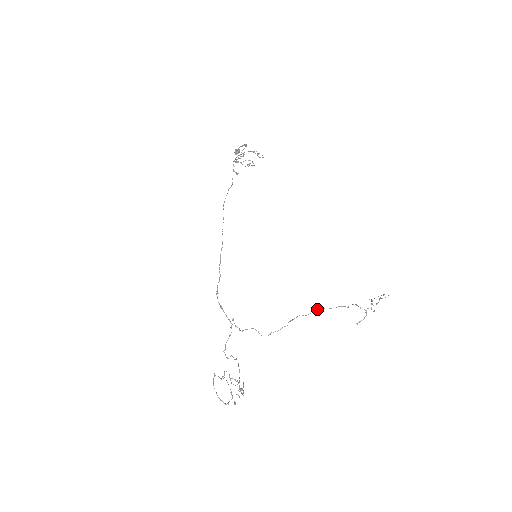
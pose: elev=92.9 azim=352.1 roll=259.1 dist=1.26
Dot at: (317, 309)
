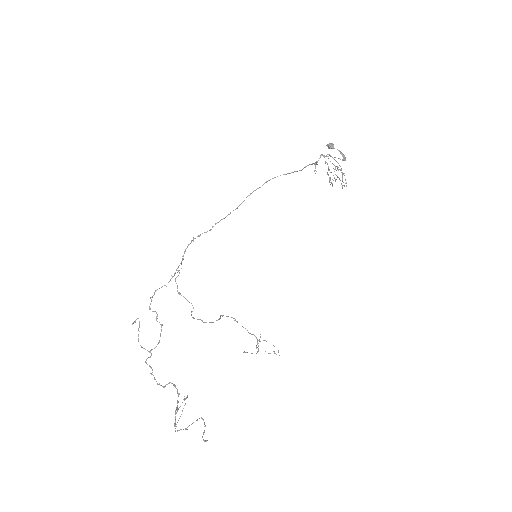
Dot at: occluded
